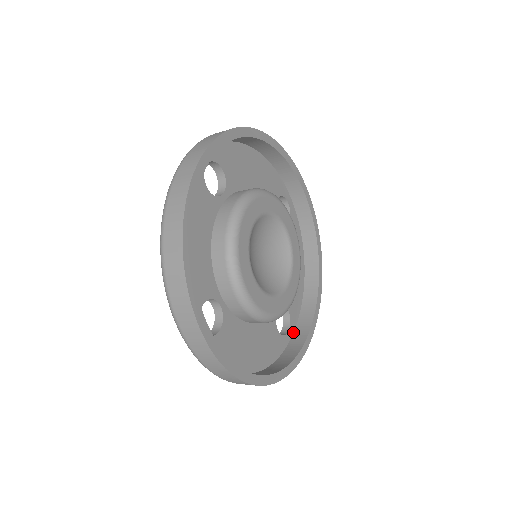
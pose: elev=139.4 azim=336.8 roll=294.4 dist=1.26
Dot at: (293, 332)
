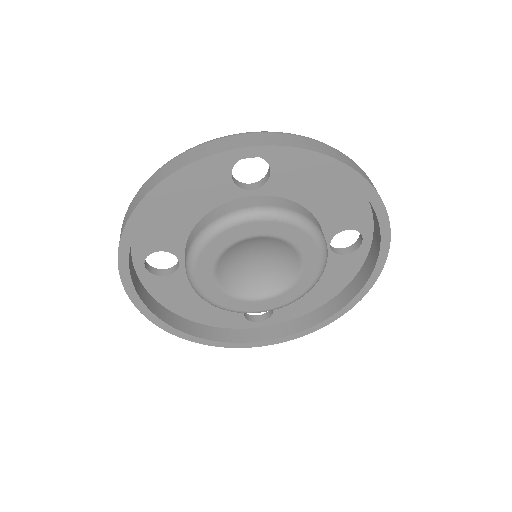
Dot at: (266, 326)
